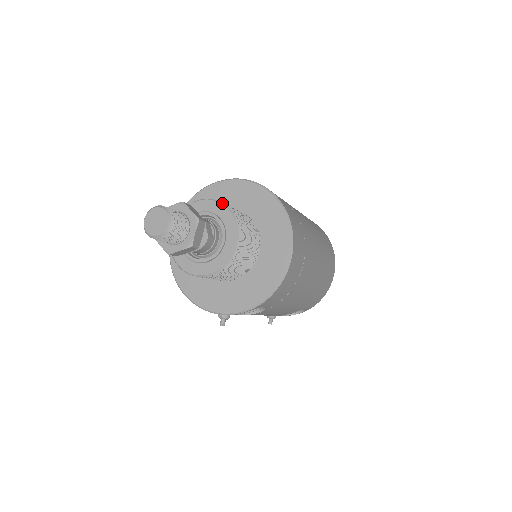
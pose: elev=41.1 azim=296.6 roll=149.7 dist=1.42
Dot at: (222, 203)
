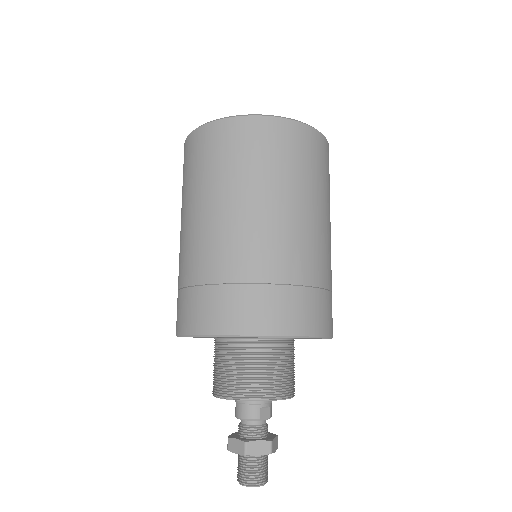
Dot at: occluded
